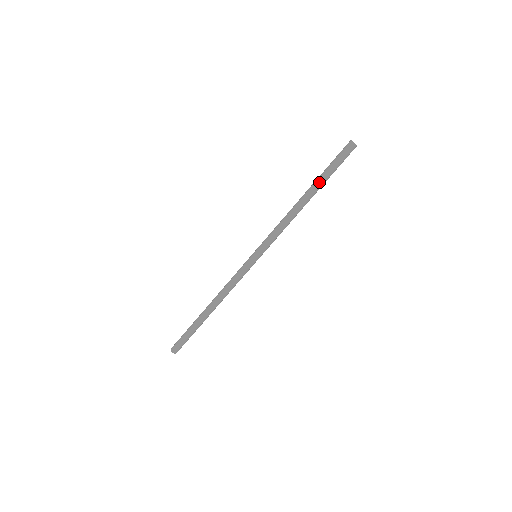
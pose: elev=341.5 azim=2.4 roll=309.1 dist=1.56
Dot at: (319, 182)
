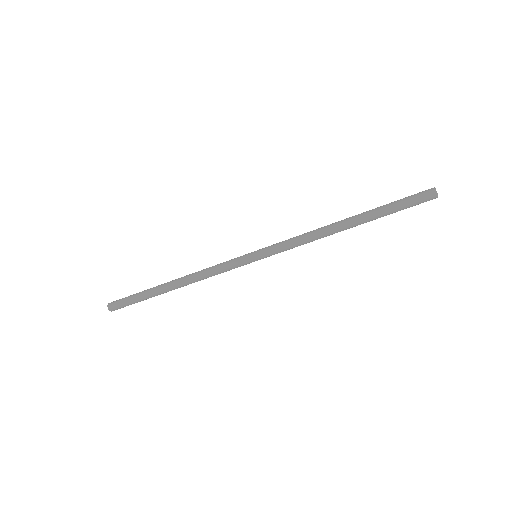
Dot at: (372, 213)
